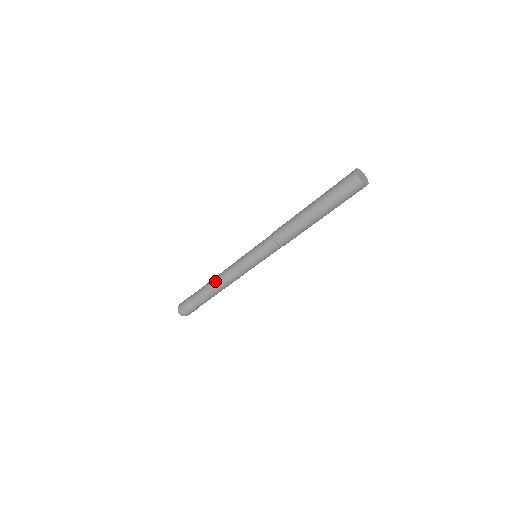
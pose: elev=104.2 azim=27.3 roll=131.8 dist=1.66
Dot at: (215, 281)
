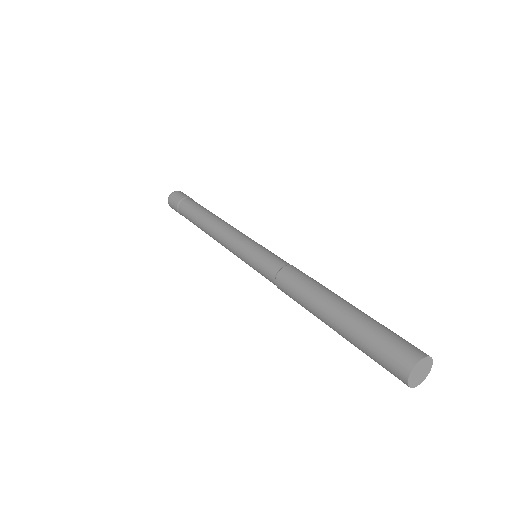
Dot at: (209, 220)
